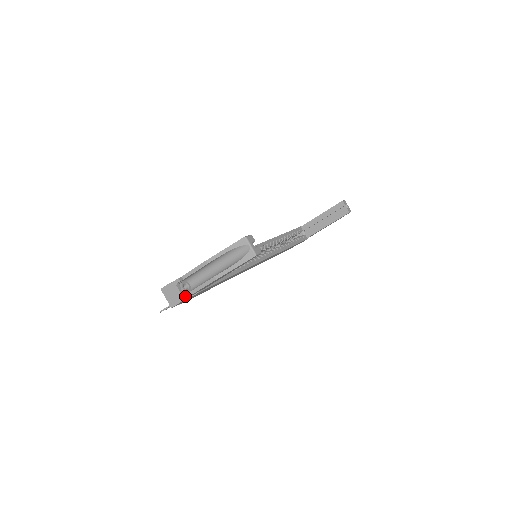
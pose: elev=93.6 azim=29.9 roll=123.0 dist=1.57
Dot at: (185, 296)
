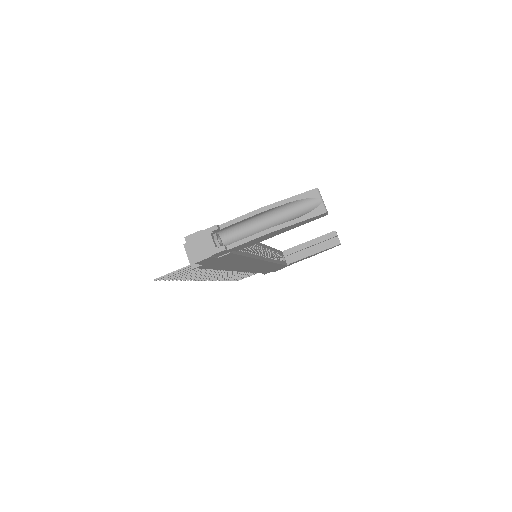
Dot at: (220, 249)
